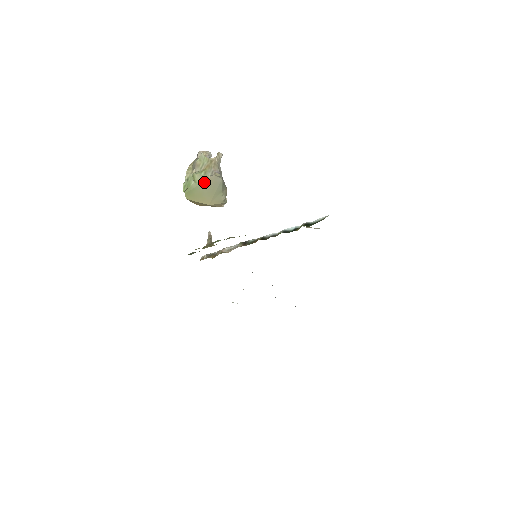
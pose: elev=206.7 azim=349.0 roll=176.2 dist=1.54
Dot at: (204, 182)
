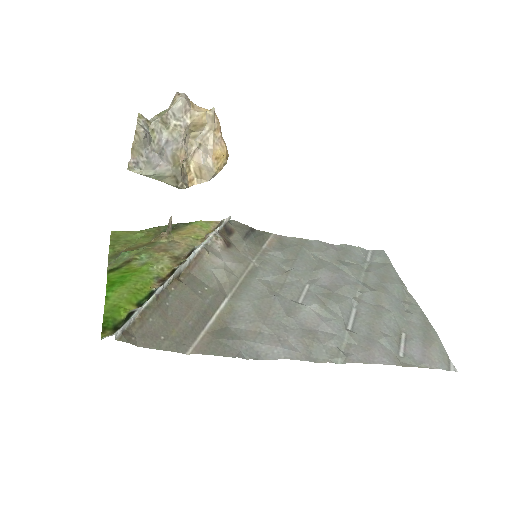
Dot at: occluded
